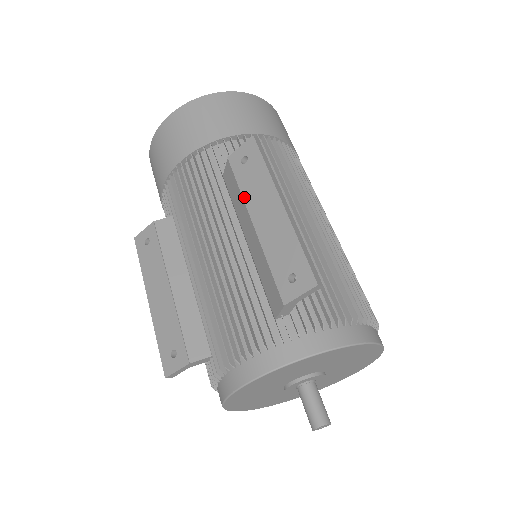
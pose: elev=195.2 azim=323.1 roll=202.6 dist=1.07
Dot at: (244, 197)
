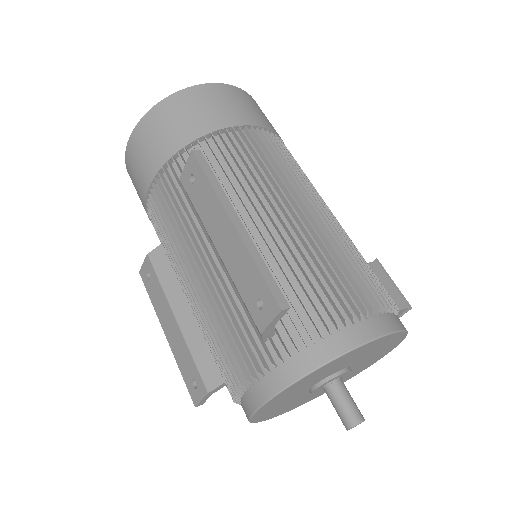
Dot at: (202, 220)
